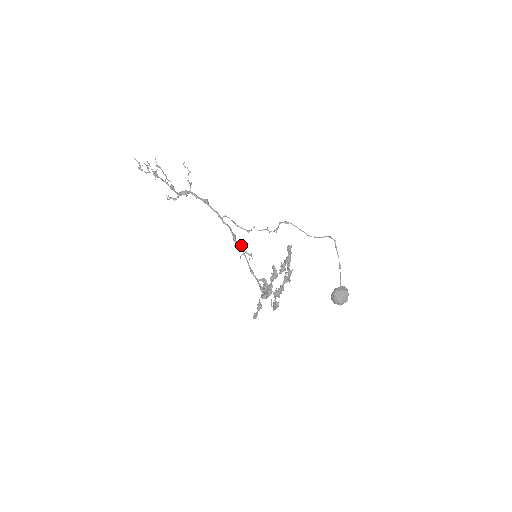
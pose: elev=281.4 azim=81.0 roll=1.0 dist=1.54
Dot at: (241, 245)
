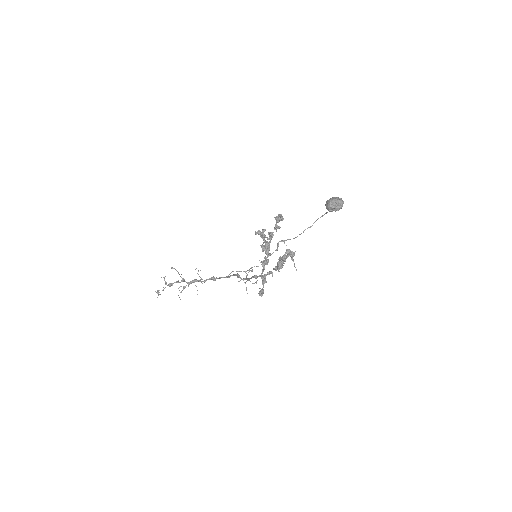
Dot at: (245, 278)
